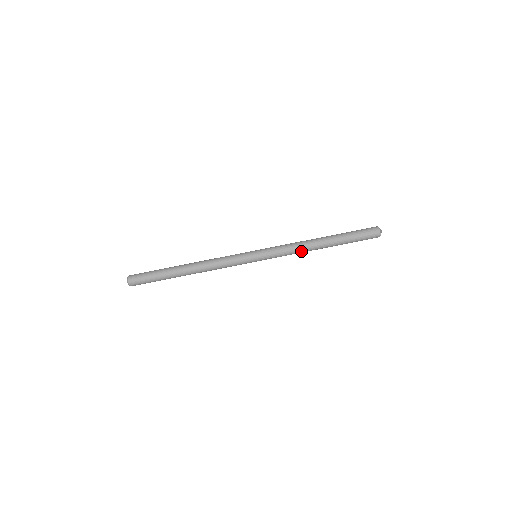
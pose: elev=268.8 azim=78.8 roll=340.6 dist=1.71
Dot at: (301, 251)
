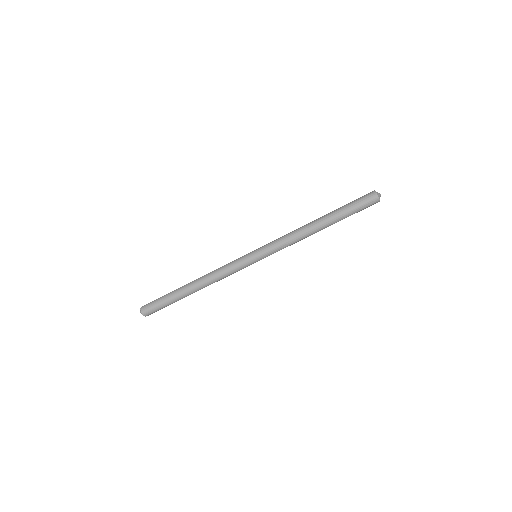
Dot at: (300, 240)
